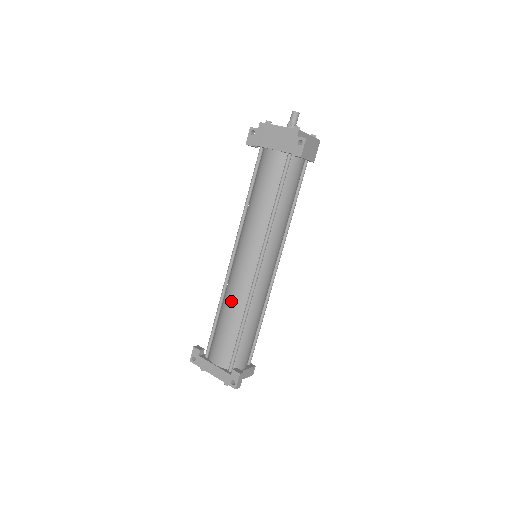
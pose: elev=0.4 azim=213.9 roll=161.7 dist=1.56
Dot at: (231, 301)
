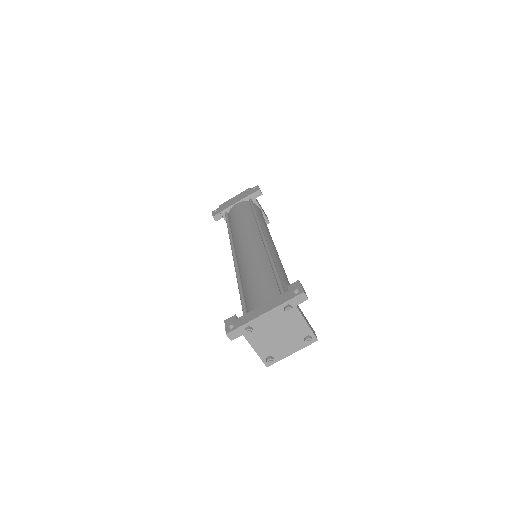
Dot at: (250, 263)
